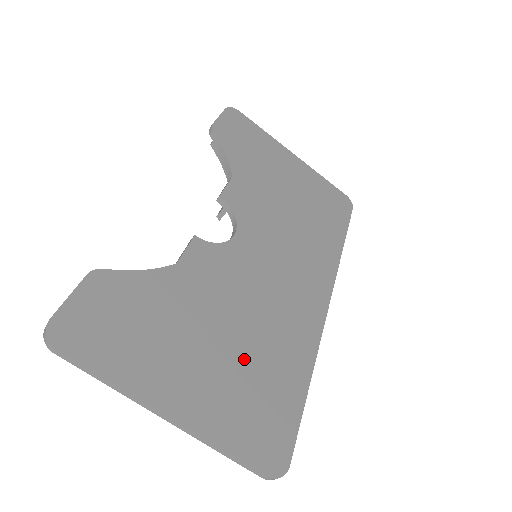
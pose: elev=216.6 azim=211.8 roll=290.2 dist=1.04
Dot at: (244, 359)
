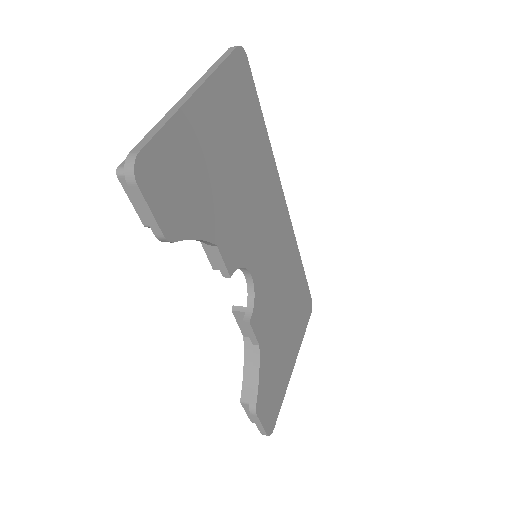
Dot at: (291, 308)
